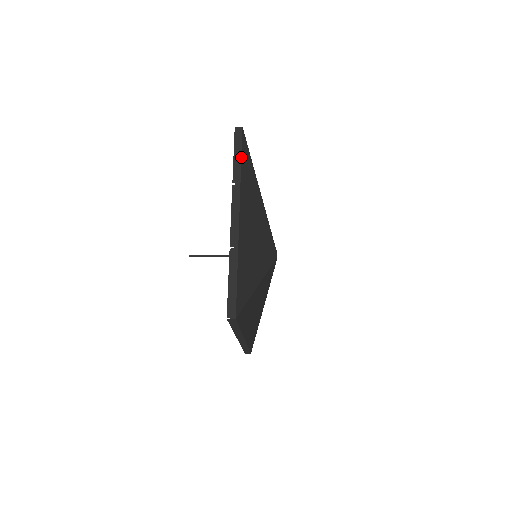
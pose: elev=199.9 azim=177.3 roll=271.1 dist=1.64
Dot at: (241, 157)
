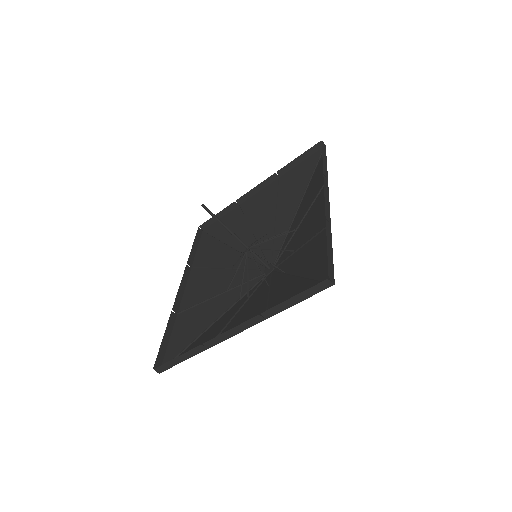
Dot at: occluded
